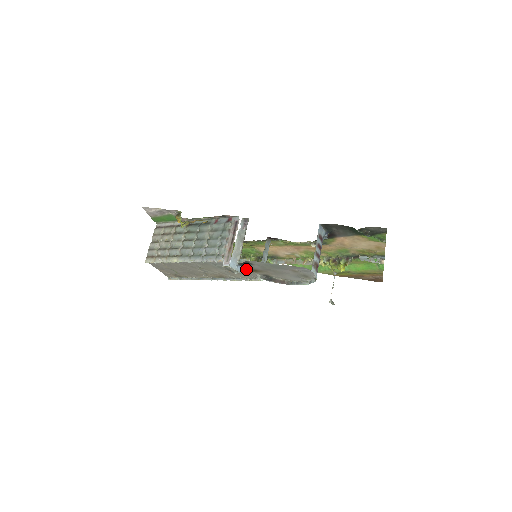
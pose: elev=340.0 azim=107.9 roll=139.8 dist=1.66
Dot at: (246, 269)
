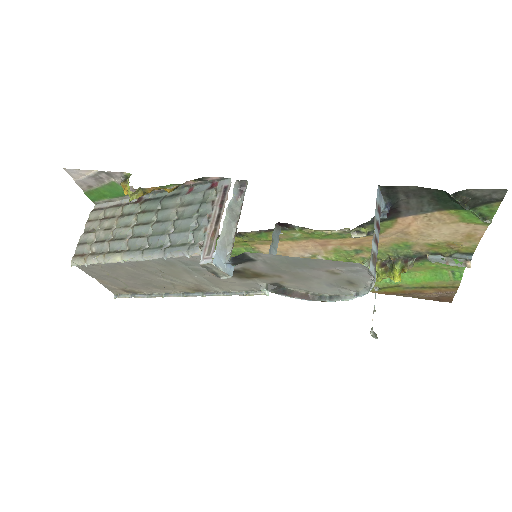
Dot at: (241, 272)
